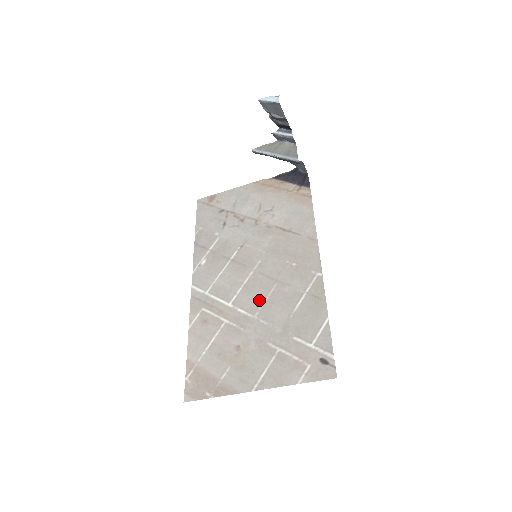
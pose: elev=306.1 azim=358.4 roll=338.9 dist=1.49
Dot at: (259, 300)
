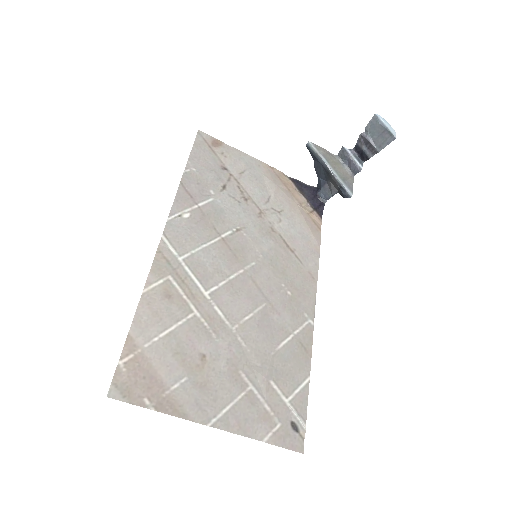
Dot at: (243, 311)
